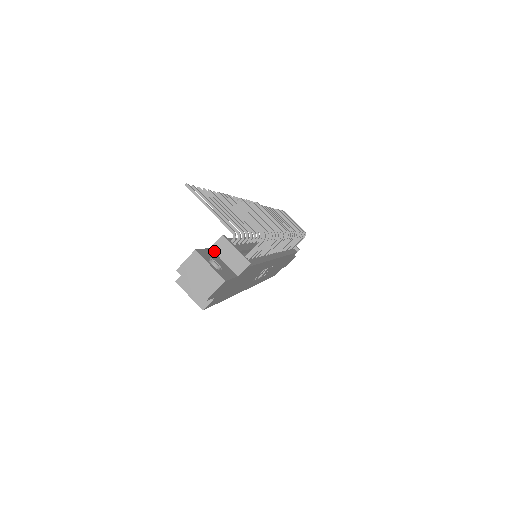
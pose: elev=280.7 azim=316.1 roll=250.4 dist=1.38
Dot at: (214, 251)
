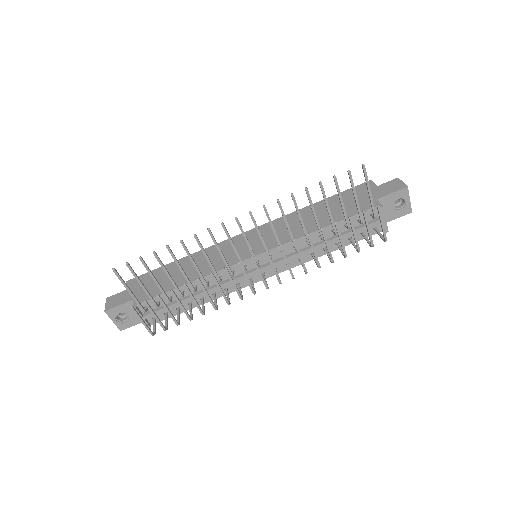
Dot at: occluded
